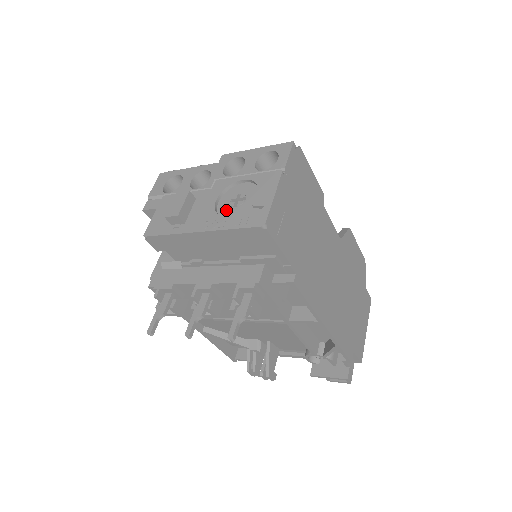
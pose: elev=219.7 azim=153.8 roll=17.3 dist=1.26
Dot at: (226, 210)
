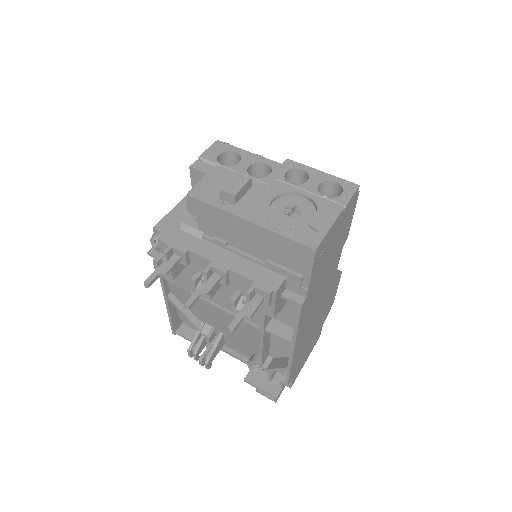
Dot at: (279, 214)
